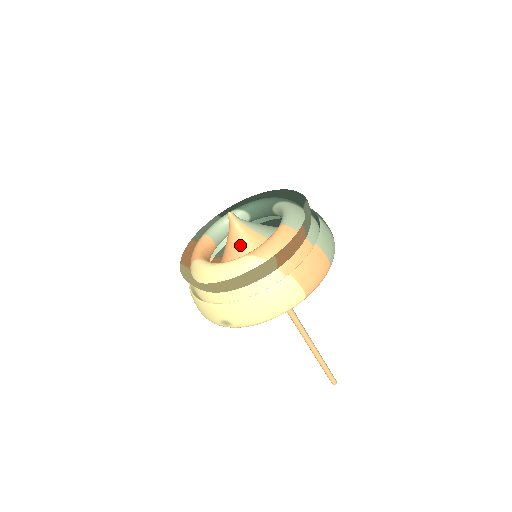
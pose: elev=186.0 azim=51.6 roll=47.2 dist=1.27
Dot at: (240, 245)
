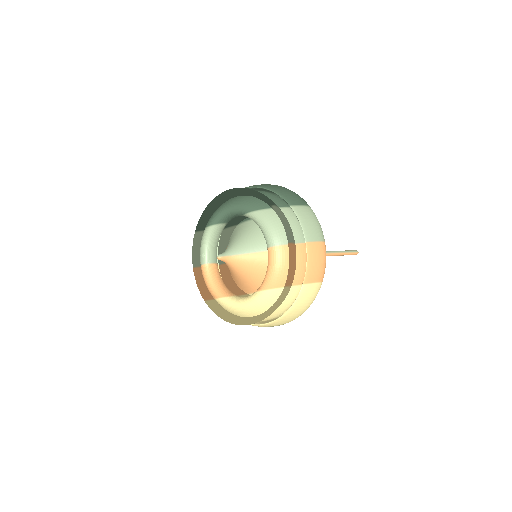
Dot at: (244, 272)
